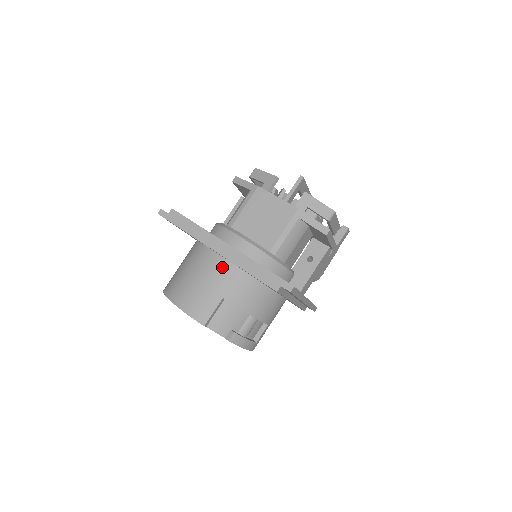
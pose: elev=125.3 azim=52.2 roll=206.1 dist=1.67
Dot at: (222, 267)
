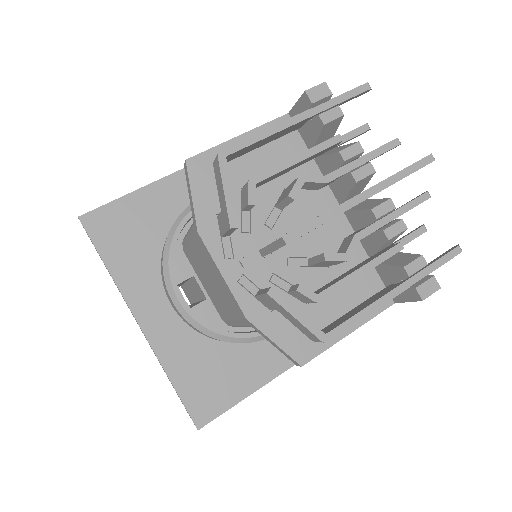
Dot at: occluded
